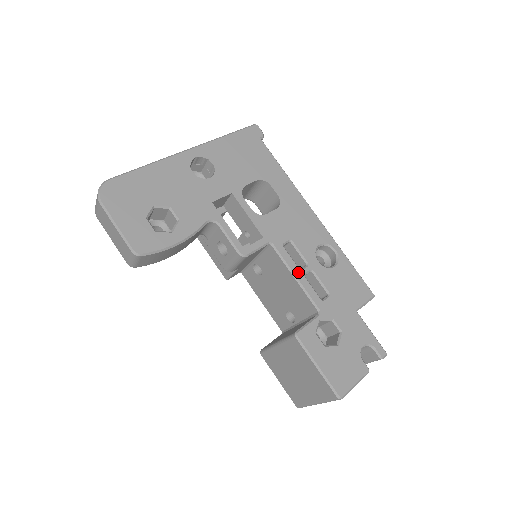
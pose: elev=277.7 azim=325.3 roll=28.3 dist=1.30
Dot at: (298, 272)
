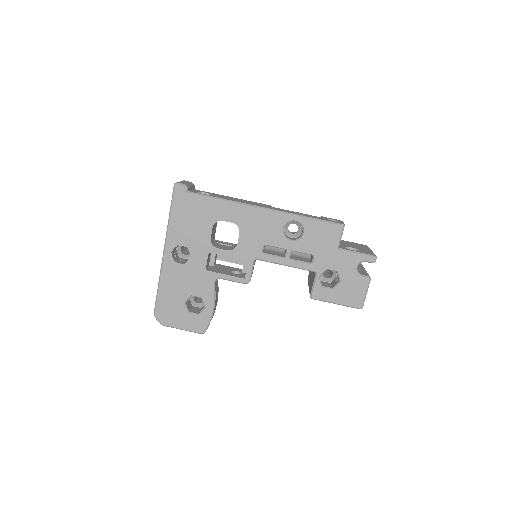
Dot at: (284, 261)
